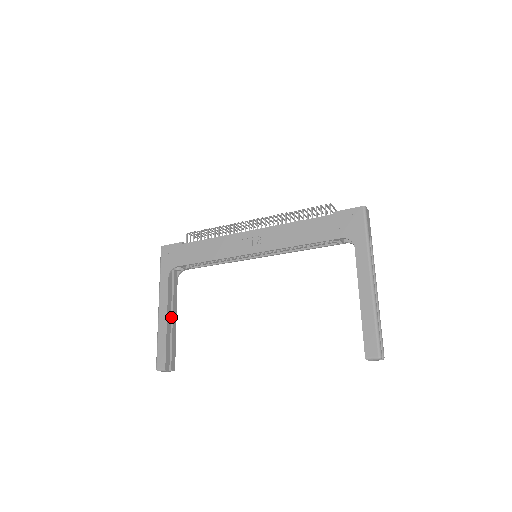
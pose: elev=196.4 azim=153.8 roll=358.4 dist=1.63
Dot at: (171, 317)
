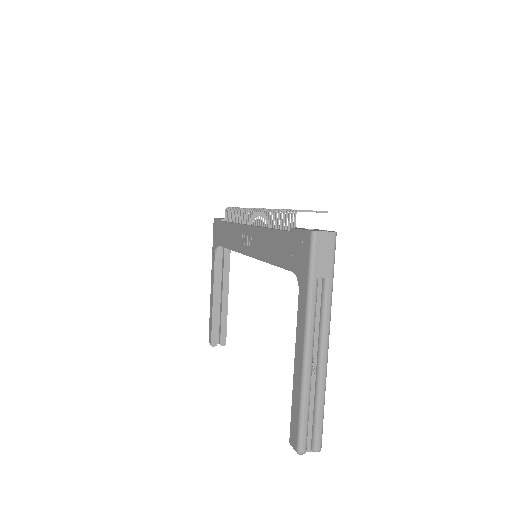
Dot at: (221, 294)
